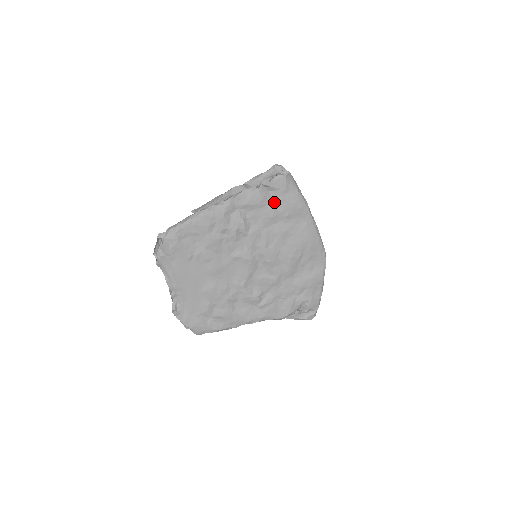
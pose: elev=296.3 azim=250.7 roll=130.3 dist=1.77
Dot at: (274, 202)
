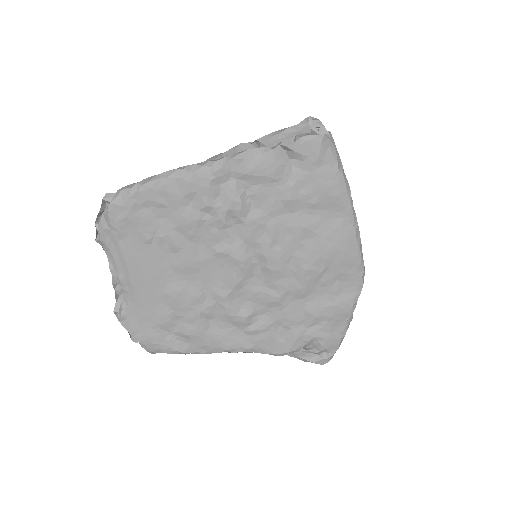
Dot at: (295, 178)
